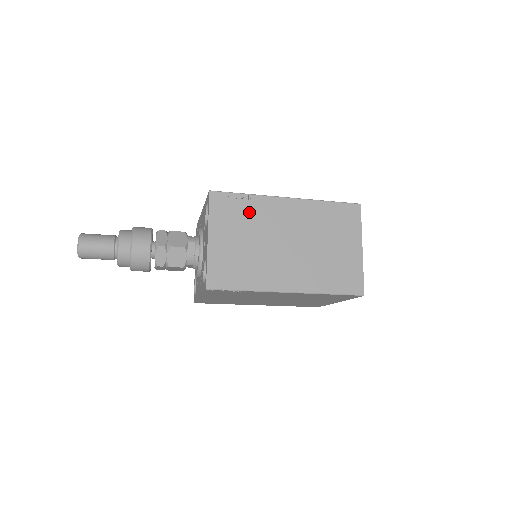
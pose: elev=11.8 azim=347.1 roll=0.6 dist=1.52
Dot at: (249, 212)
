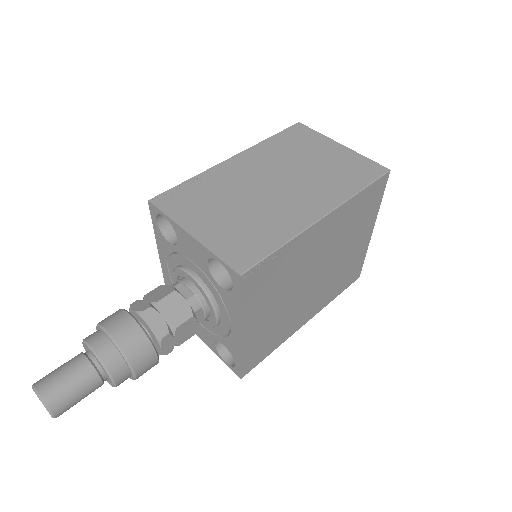
Dot at: (208, 189)
